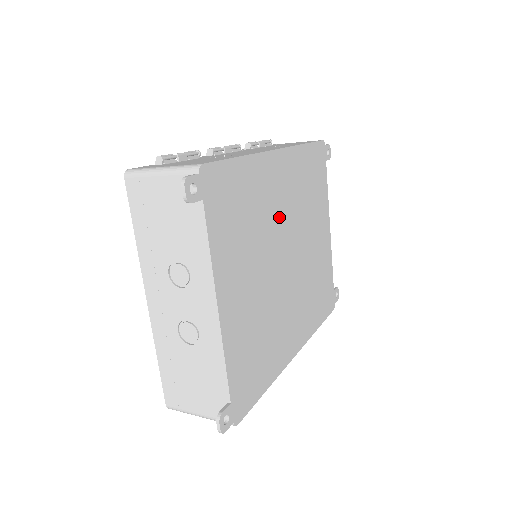
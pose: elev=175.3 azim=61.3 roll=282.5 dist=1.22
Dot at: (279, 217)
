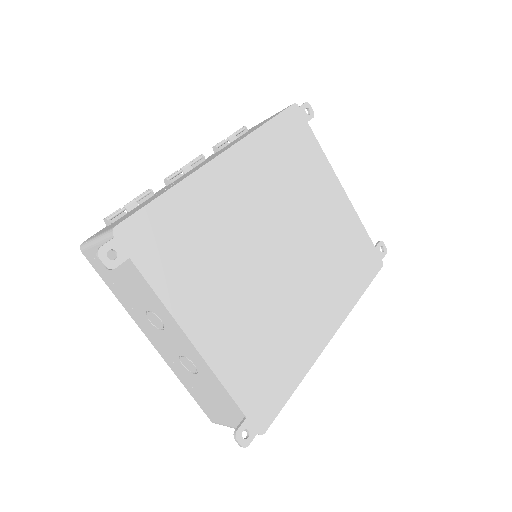
Dot at: (250, 218)
